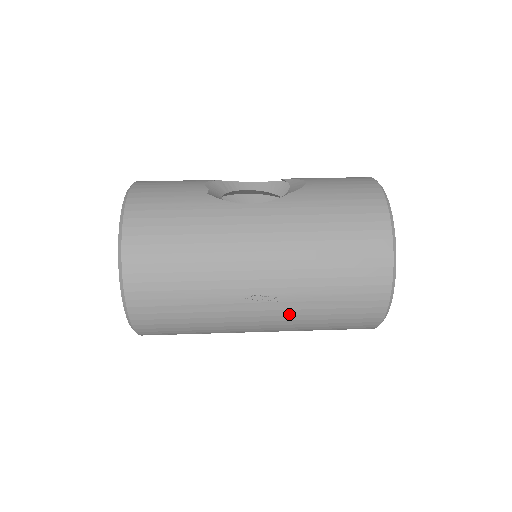
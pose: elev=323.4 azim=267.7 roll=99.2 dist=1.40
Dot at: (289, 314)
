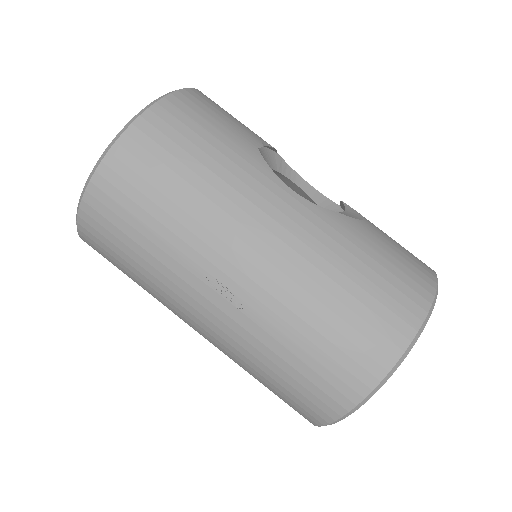
Dot at: (240, 333)
